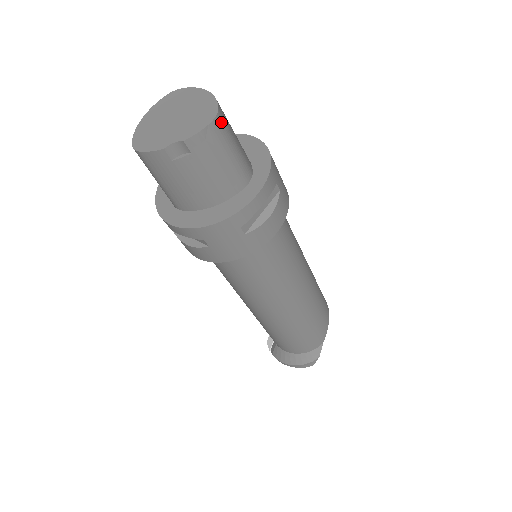
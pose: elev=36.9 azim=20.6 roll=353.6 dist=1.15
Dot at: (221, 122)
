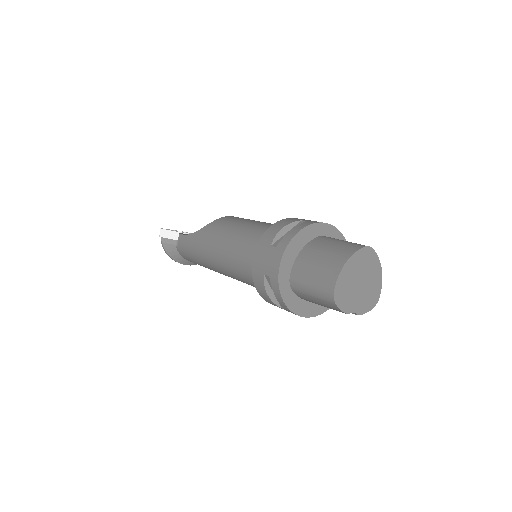
Dot at: occluded
